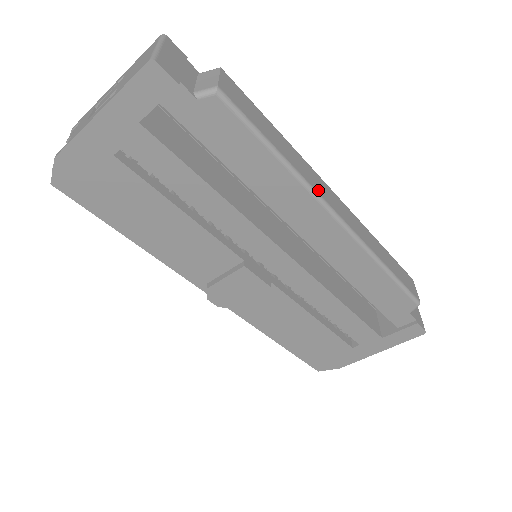
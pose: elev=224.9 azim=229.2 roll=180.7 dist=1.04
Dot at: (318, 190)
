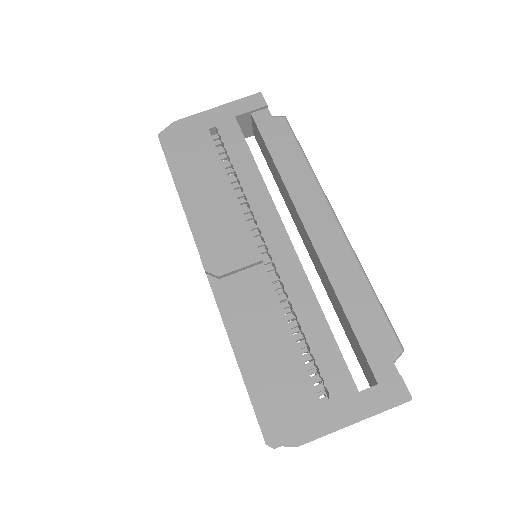
Dot at: occluded
